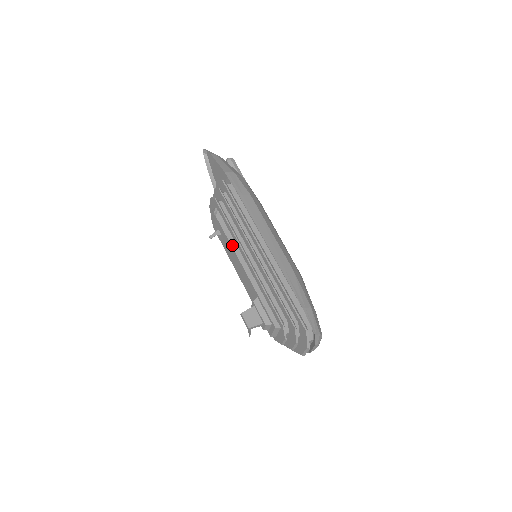
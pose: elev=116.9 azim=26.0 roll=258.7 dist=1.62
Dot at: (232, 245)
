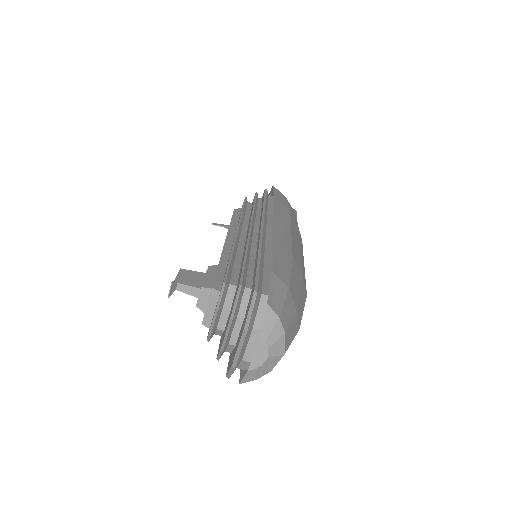
Dot at: (231, 225)
